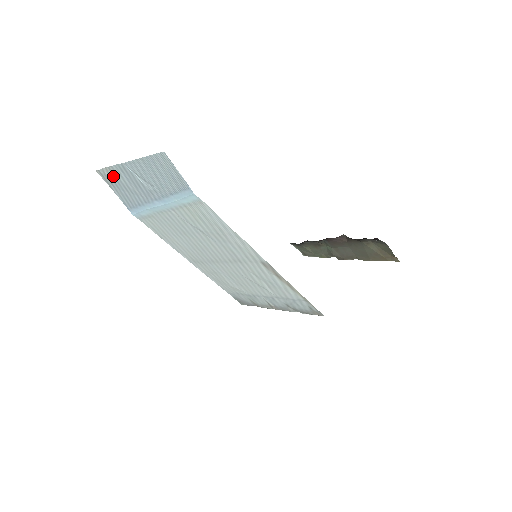
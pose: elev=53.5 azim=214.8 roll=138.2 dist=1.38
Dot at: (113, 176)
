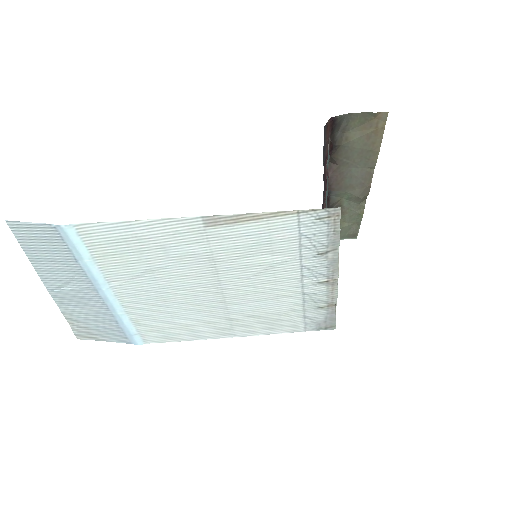
Dot at: (78, 322)
